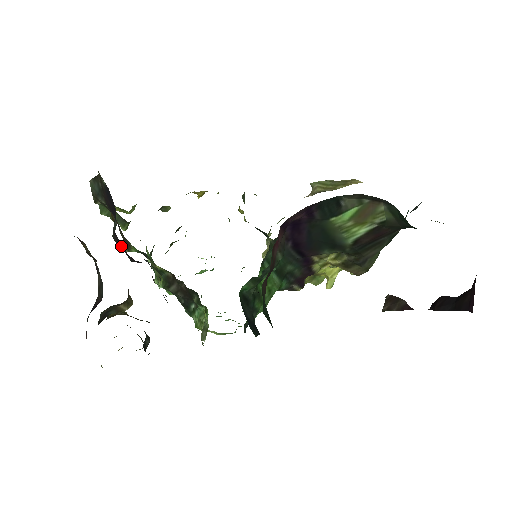
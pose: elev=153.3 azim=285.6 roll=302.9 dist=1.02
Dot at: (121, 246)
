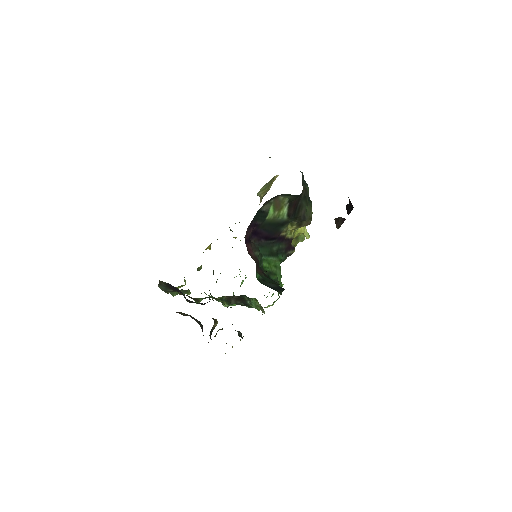
Dot at: occluded
